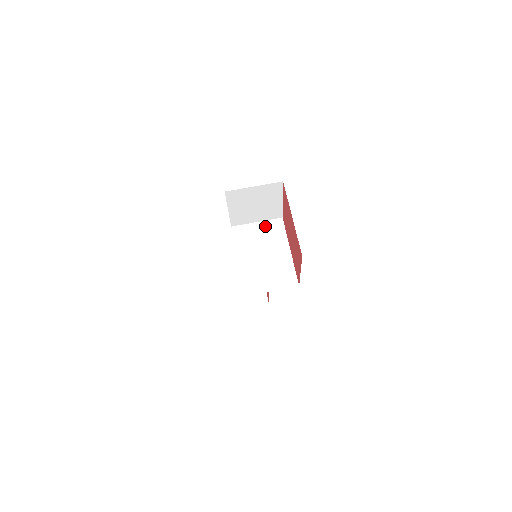
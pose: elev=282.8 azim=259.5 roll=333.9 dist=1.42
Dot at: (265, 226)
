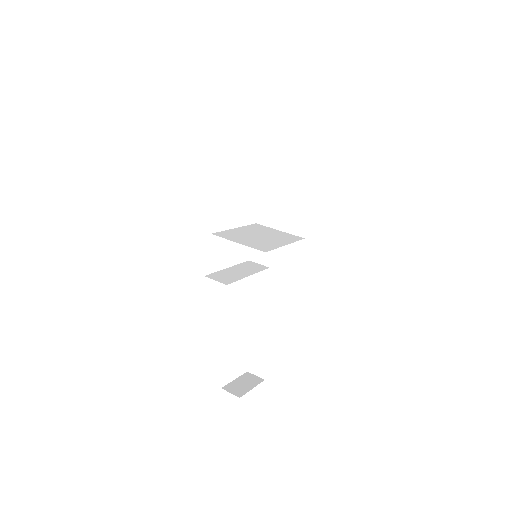
Dot at: (284, 233)
